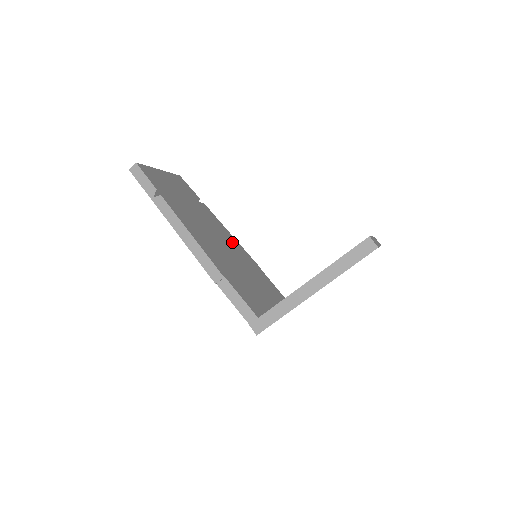
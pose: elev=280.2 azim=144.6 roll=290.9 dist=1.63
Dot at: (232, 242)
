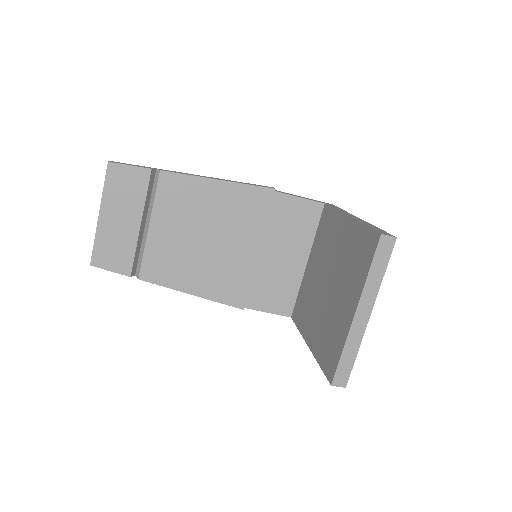
Dot at: (225, 203)
